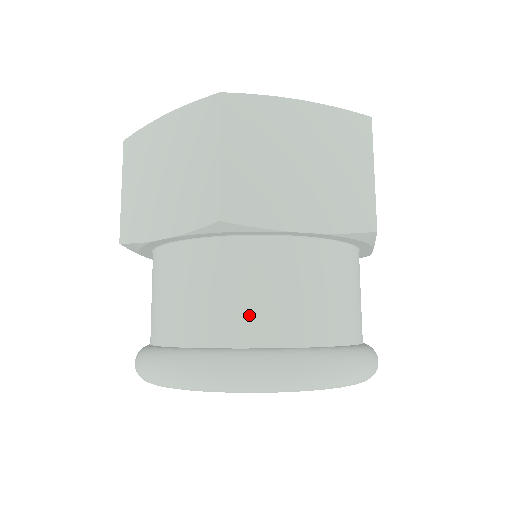
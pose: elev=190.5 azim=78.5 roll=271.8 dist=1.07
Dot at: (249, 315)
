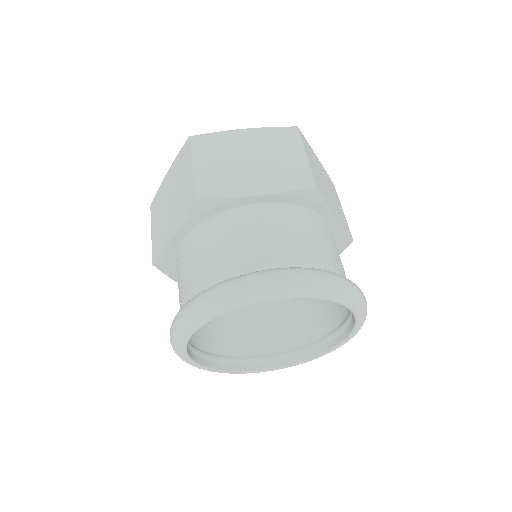
Dot at: (231, 258)
